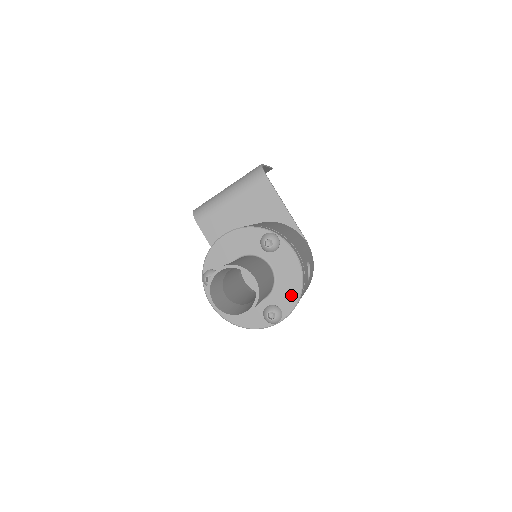
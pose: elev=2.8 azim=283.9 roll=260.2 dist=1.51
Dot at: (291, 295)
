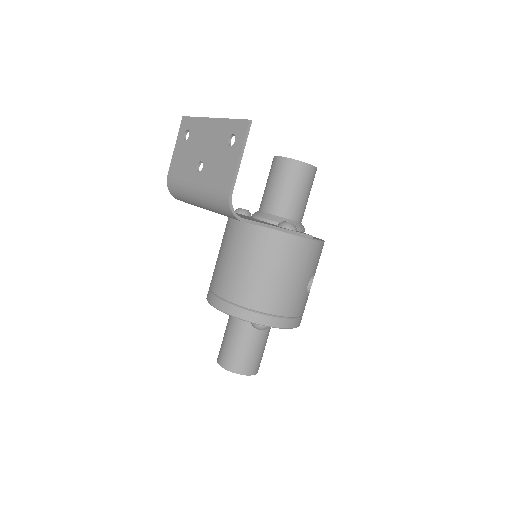
Dot at: occluded
